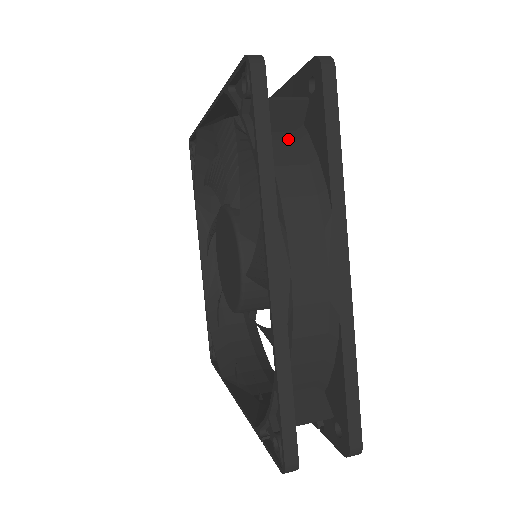
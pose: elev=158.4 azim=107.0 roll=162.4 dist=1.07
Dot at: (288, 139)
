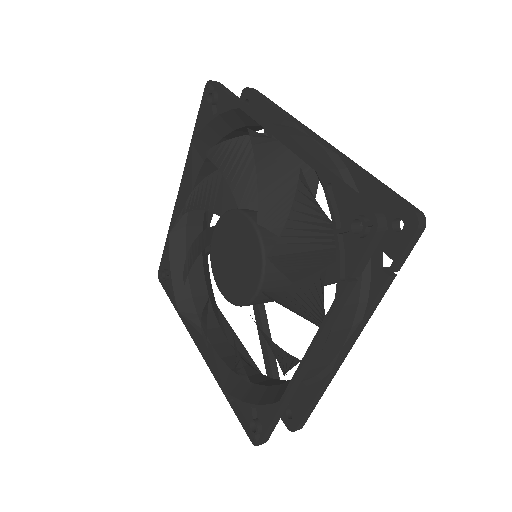
Dot at: occluded
